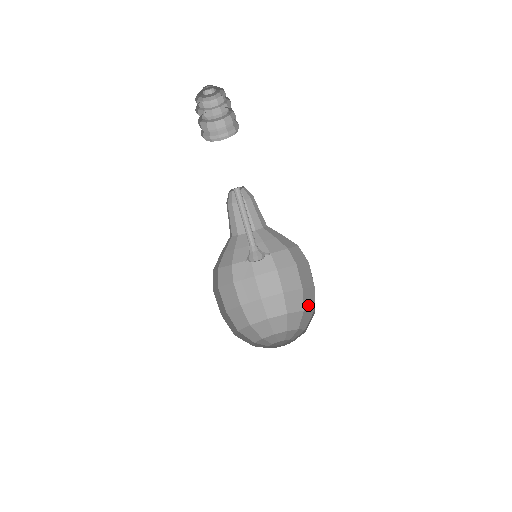
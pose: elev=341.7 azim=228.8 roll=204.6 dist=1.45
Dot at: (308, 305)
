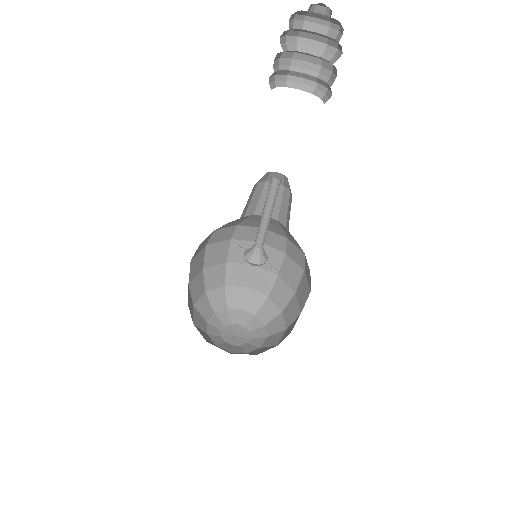
Dot at: (277, 299)
